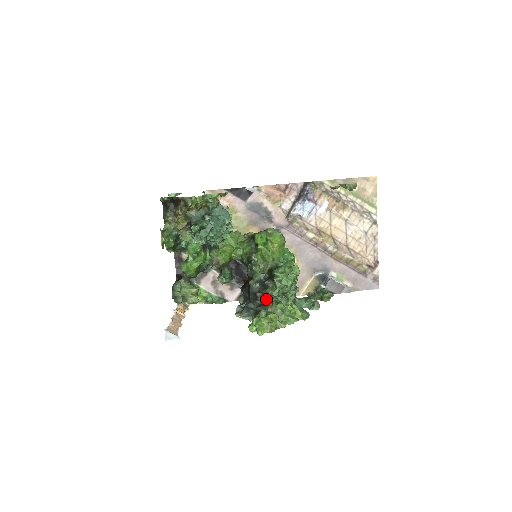
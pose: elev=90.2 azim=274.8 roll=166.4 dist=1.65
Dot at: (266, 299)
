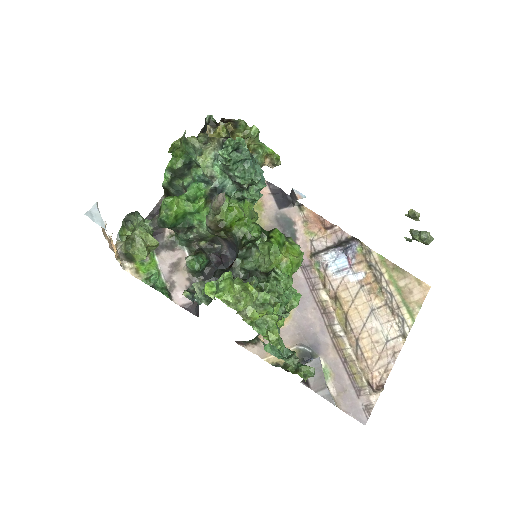
Dot at: occluded
